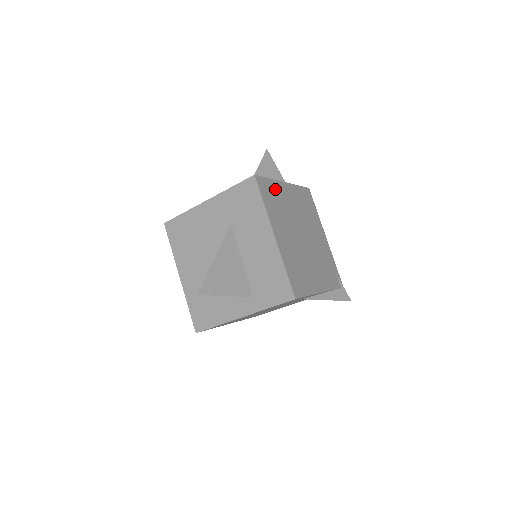
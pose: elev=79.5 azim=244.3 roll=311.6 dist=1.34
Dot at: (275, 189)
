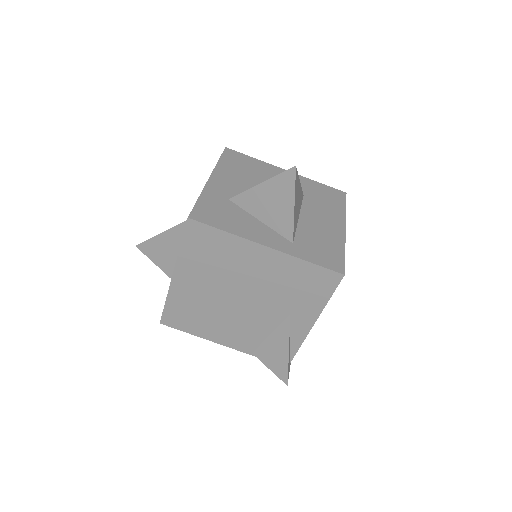
Dot at: occluded
